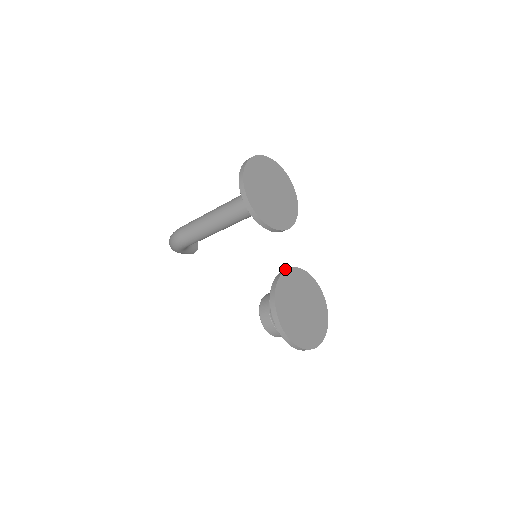
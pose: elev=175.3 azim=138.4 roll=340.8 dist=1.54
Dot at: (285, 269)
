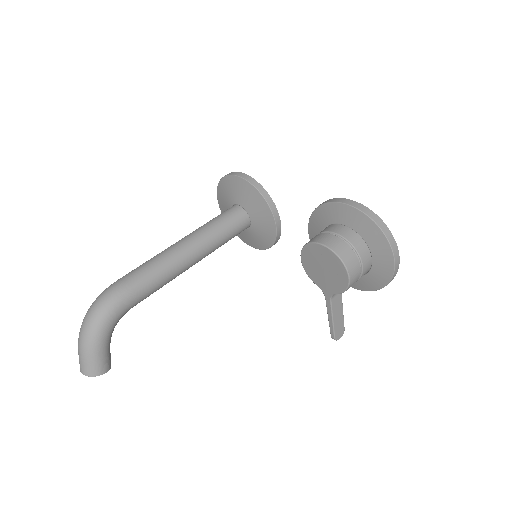
Dot at: occluded
